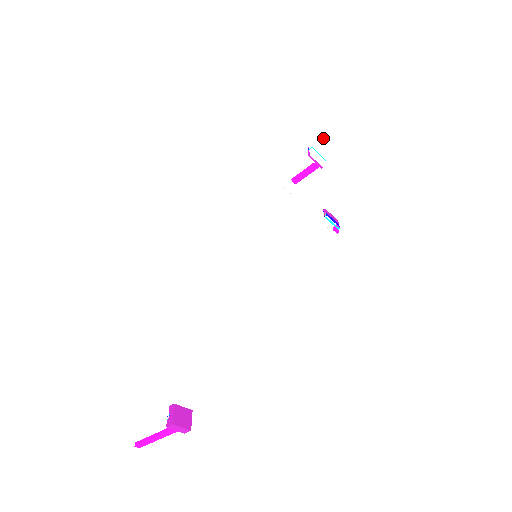
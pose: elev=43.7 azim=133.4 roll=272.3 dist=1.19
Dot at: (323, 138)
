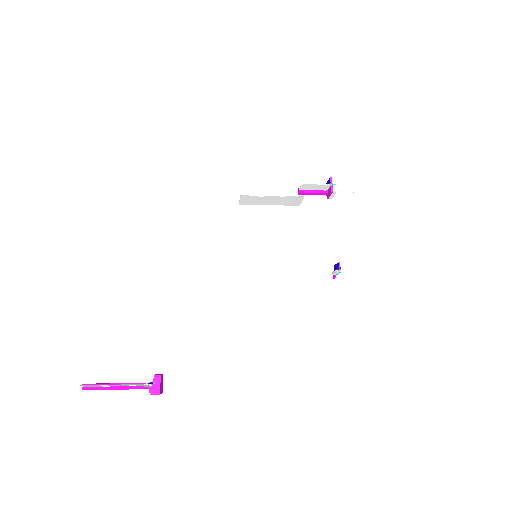
Dot at: occluded
